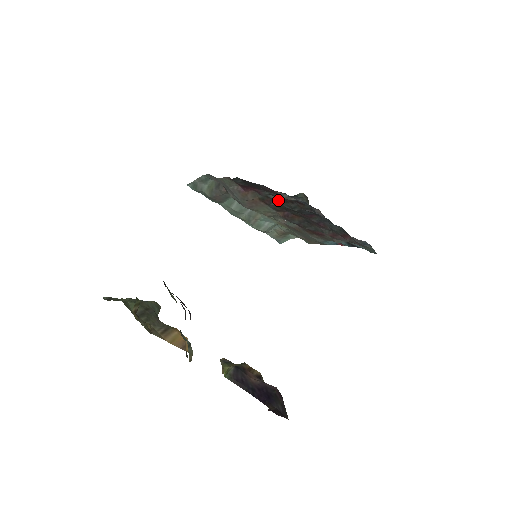
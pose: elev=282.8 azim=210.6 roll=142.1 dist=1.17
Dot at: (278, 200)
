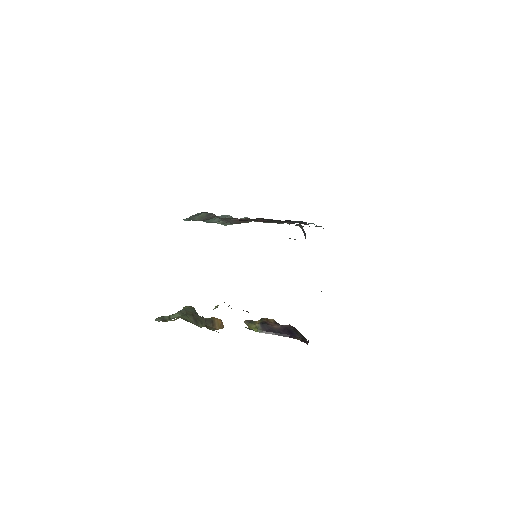
Dot at: (295, 239)
